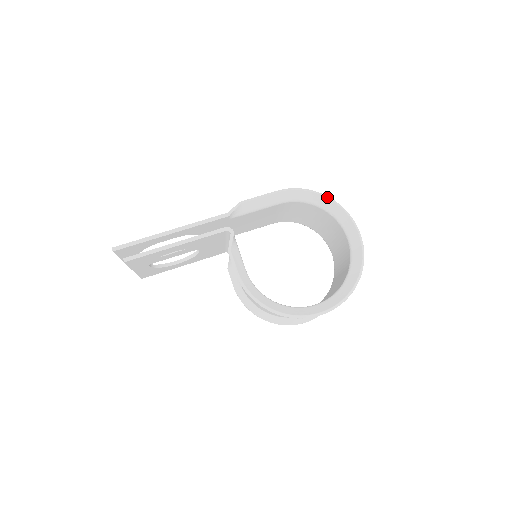
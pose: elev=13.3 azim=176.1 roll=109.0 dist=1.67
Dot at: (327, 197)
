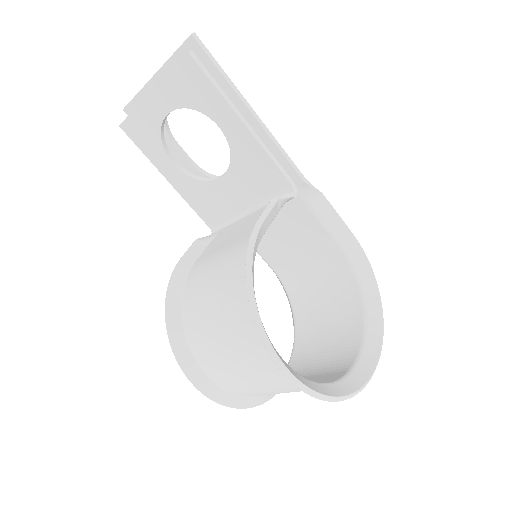
Dot at: occluded
